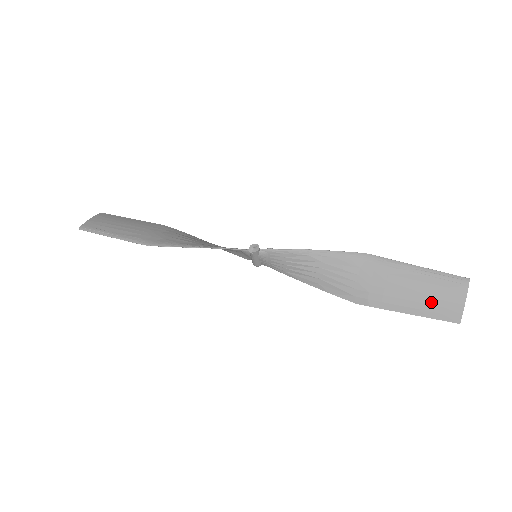
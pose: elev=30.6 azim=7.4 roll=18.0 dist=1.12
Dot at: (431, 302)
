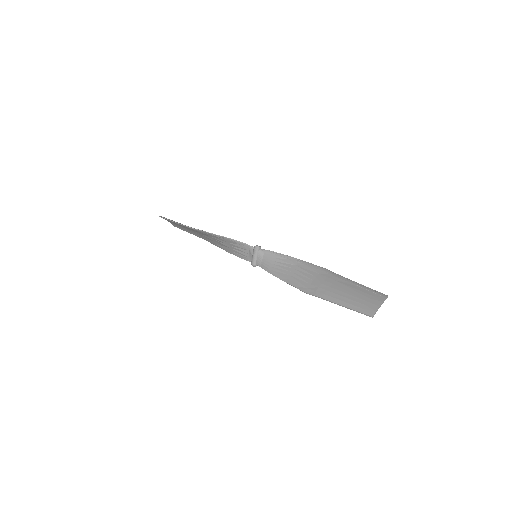
Dot at: (357, 300)
